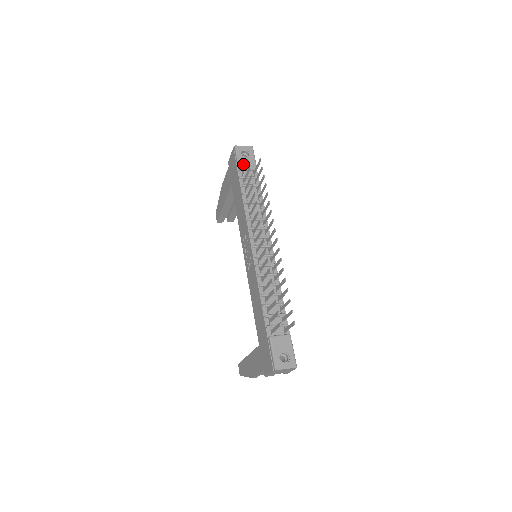
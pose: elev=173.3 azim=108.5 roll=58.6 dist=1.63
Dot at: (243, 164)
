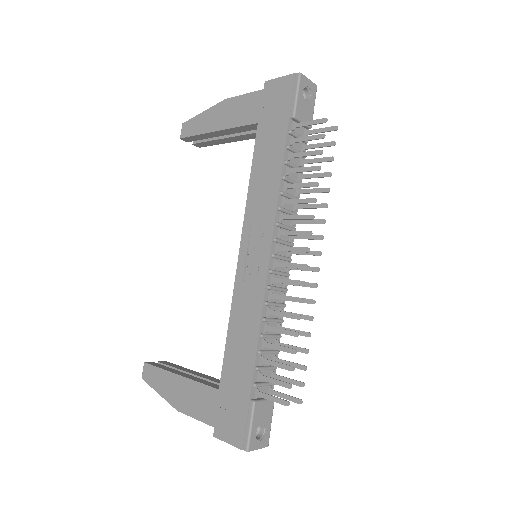
Dot at: (300, 111)
